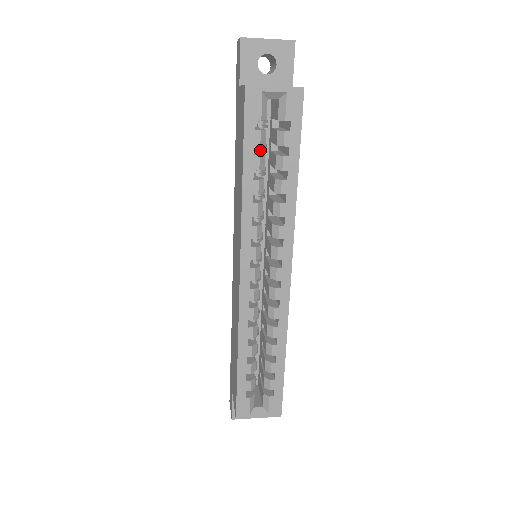
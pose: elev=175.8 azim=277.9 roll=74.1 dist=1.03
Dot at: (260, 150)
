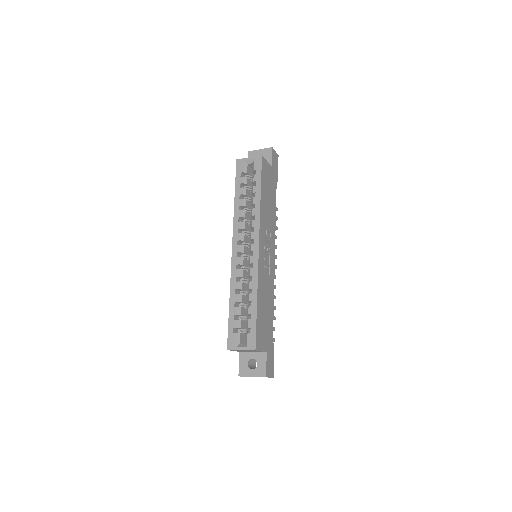
Dot at: (246, 188)
